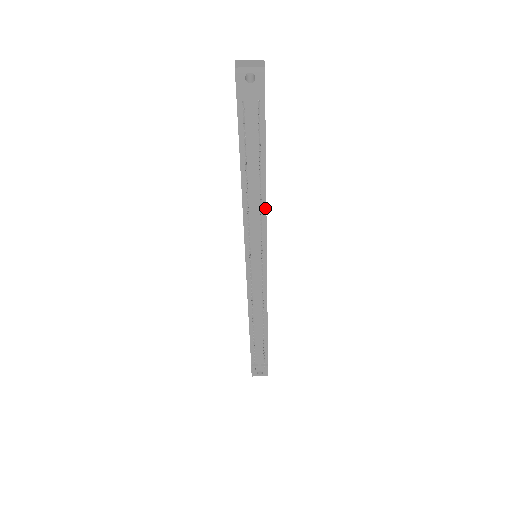
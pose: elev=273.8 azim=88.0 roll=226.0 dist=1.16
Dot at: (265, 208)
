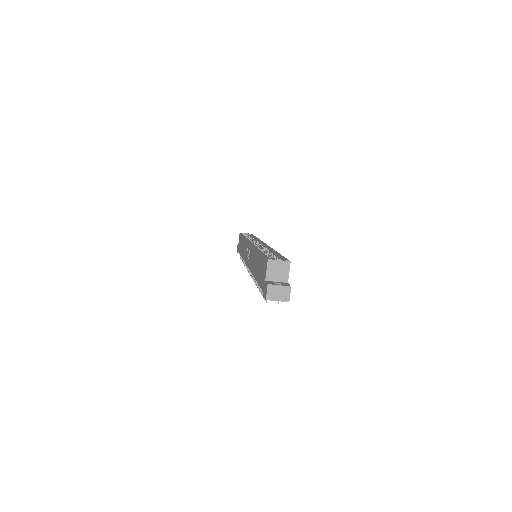
Dot at: occluded
